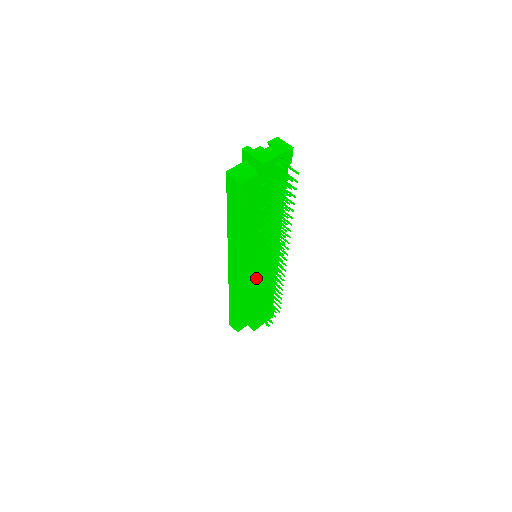
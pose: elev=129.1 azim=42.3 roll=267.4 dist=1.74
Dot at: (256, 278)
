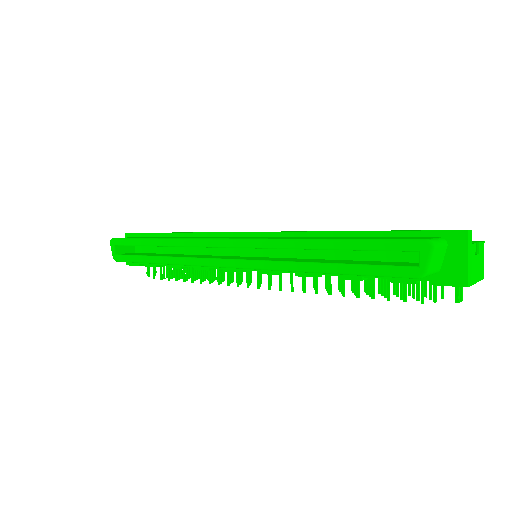
Dot at: (222, 268)
